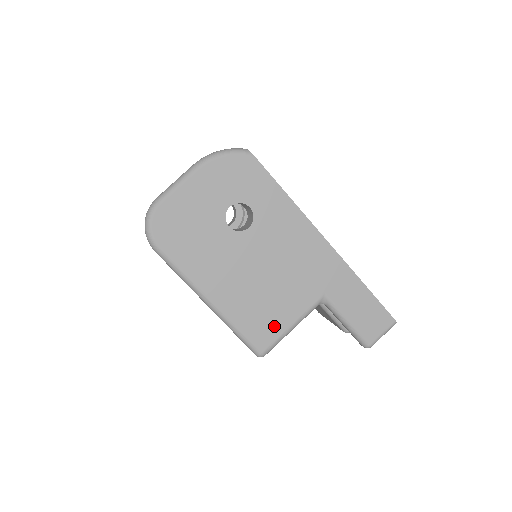
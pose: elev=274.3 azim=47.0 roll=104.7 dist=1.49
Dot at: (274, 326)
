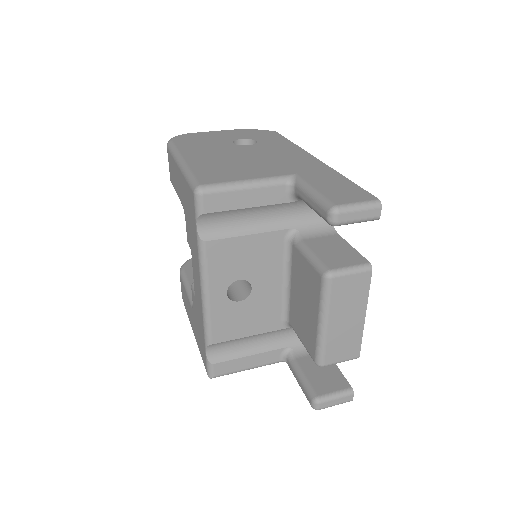
Dot at: (228, 177)
